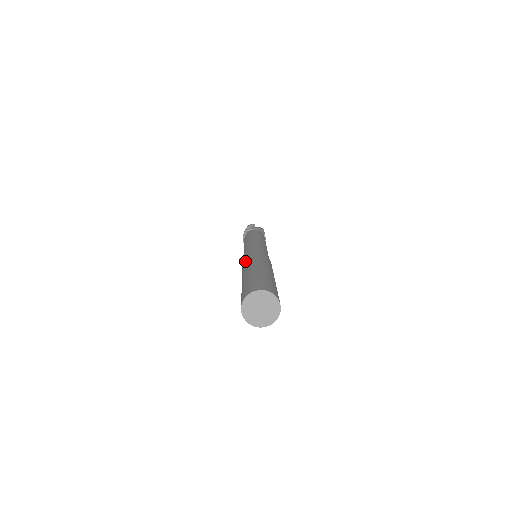
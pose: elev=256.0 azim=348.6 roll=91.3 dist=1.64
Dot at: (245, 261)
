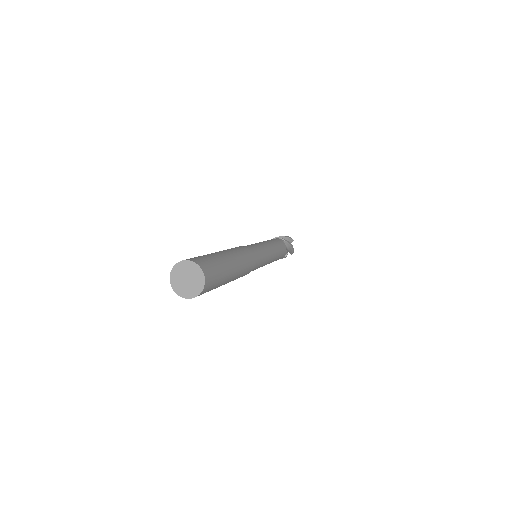
Dot at: (238, 247)
